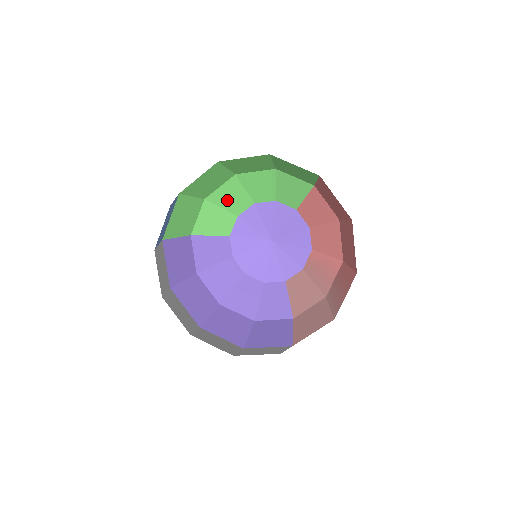
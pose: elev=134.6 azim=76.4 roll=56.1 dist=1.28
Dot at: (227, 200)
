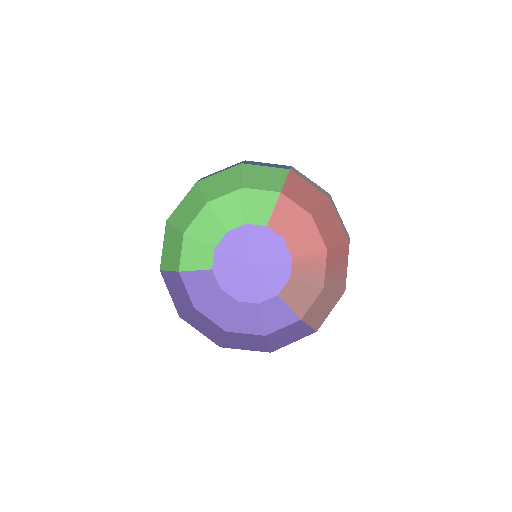
Dot at: (203, 232)
